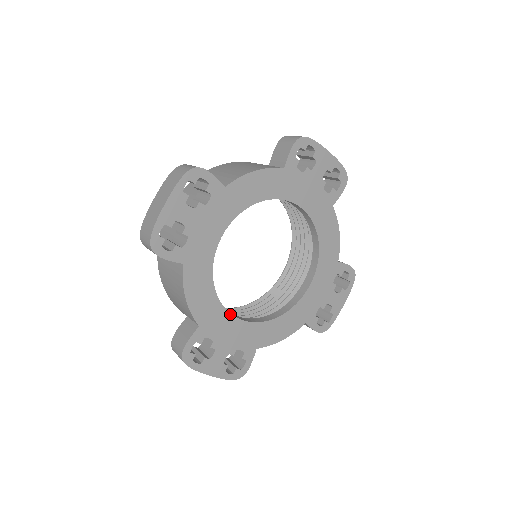
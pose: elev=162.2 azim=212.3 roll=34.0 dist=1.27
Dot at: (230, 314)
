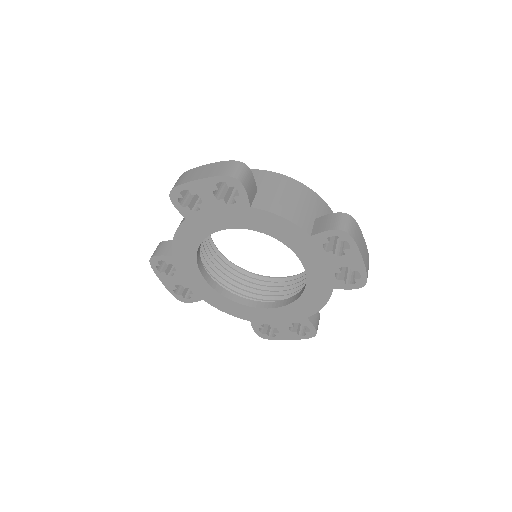
Dot at: (199, 269)
